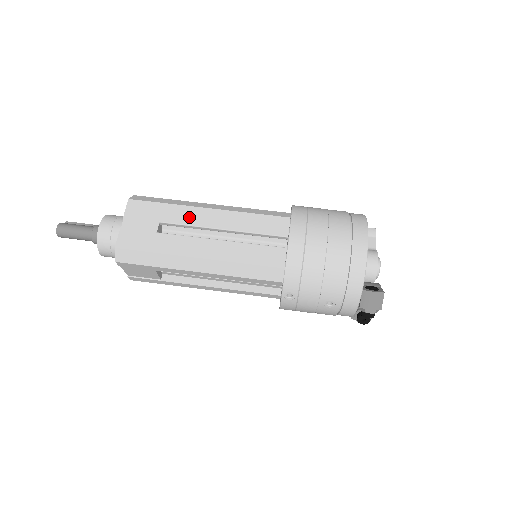
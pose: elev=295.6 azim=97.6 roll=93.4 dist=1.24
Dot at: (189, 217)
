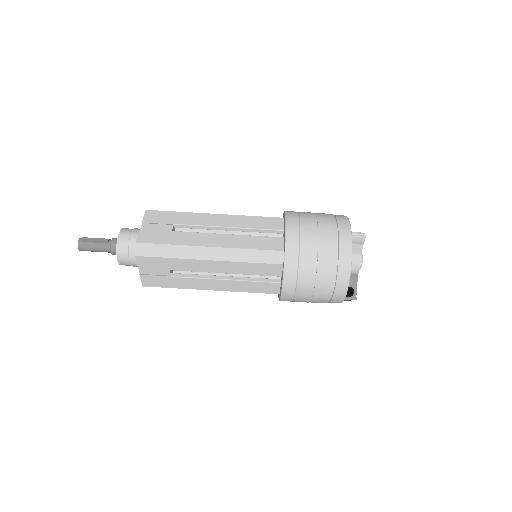
Dot at: (194, 267)
